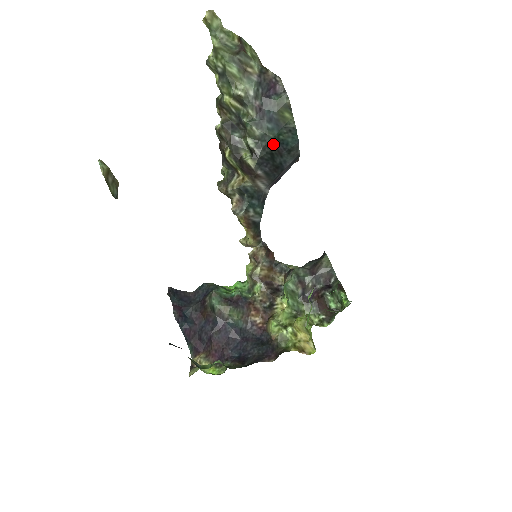
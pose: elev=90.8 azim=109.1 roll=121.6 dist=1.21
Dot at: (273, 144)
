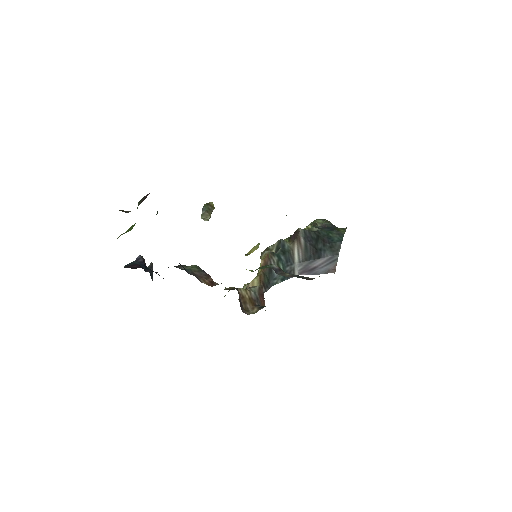
Dot at: (322, 235)
